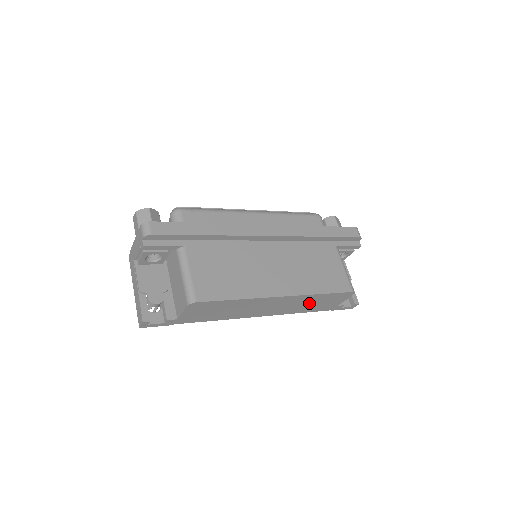
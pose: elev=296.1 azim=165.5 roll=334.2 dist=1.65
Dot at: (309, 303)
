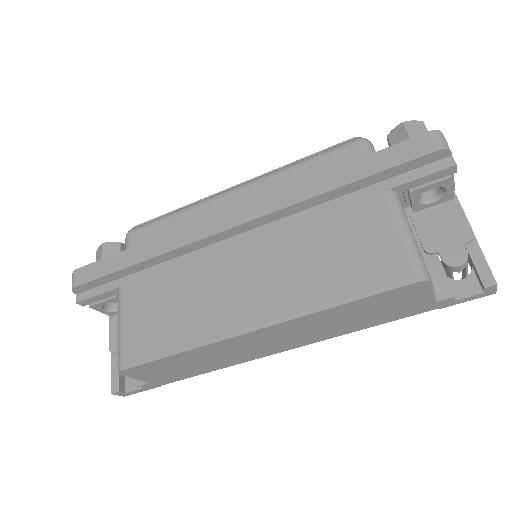
Dot at: (346, 318)
